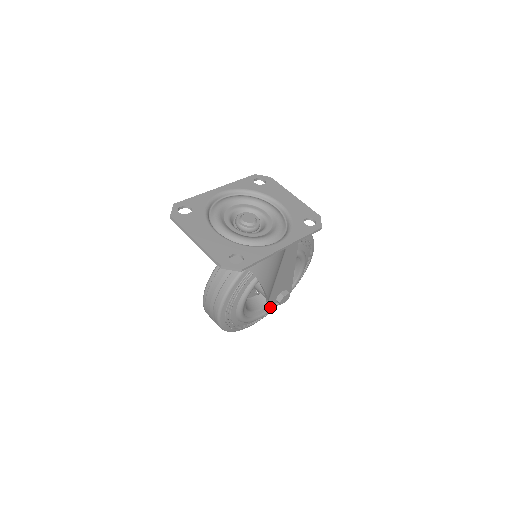
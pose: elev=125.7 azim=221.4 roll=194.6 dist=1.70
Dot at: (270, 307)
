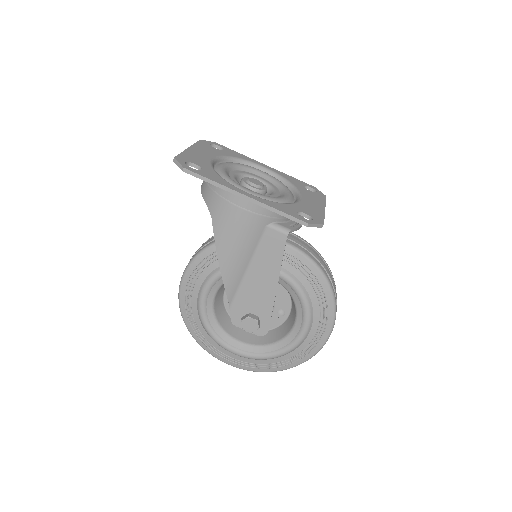
Dot at: (246, 349)
